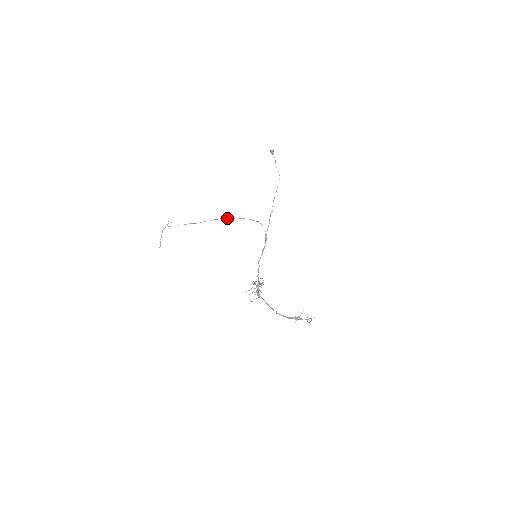
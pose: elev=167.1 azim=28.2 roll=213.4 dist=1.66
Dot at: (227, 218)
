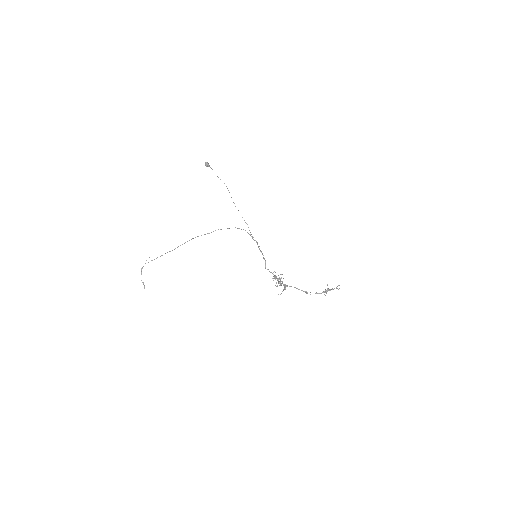
Dot at: (201, 235)
